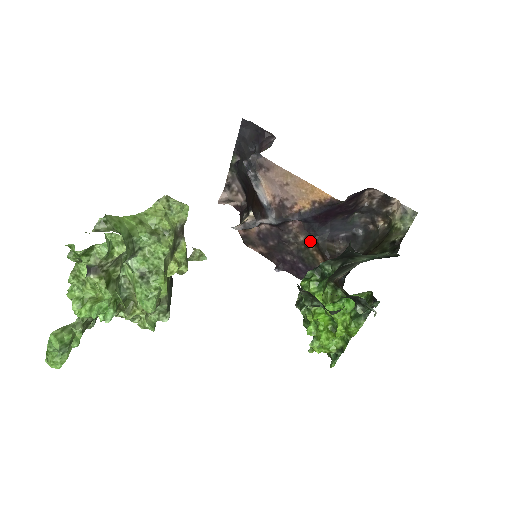
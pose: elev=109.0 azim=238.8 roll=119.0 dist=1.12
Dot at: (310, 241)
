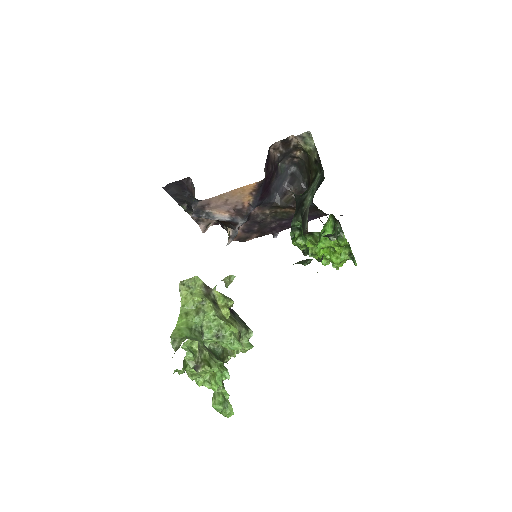
Dot at: (273, 209)
